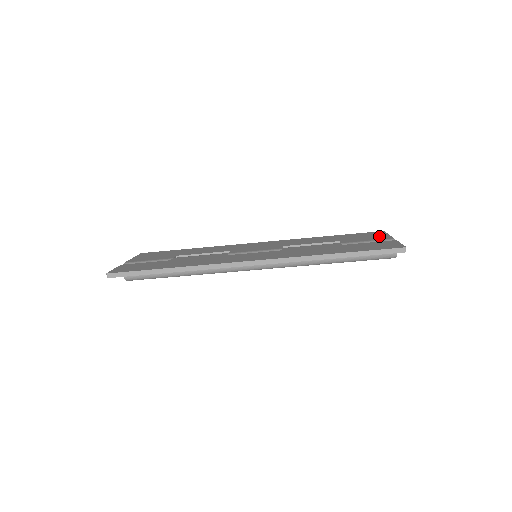
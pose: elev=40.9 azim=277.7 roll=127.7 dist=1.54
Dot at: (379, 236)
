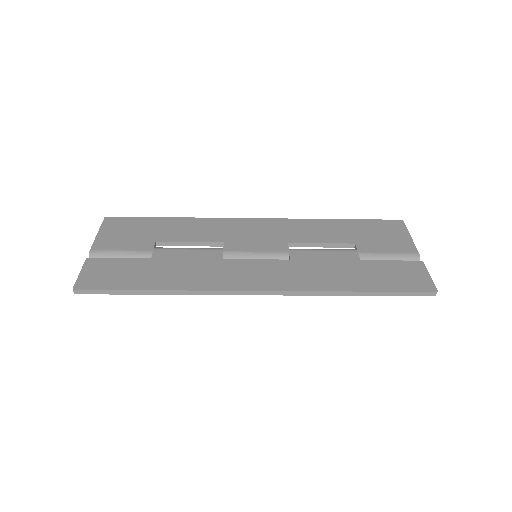
Dot at: (400, 240)
